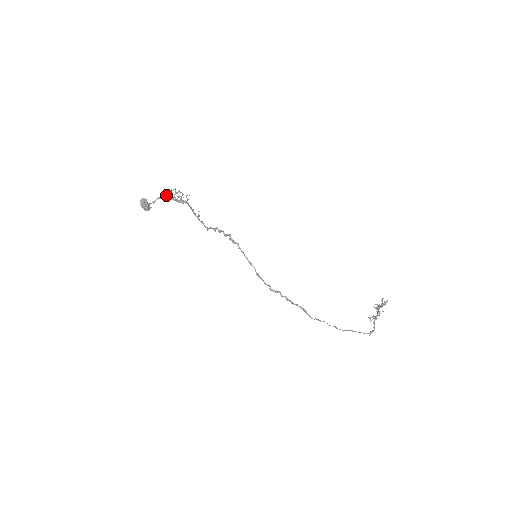
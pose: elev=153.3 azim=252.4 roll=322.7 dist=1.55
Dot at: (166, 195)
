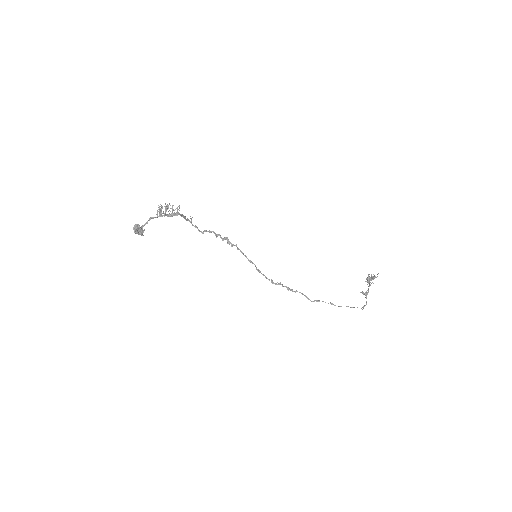
Dot at: occluded
